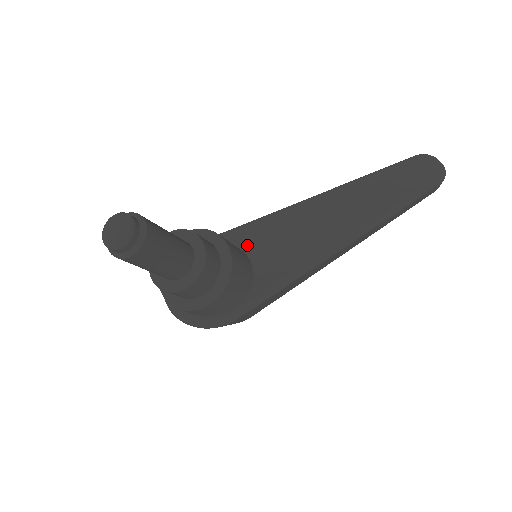
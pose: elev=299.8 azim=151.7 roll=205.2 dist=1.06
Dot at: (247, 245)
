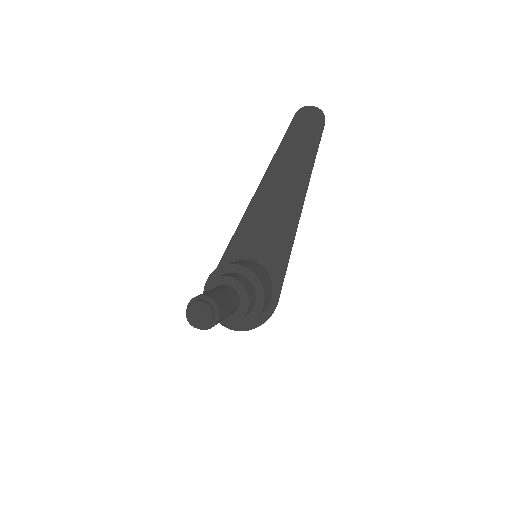
Dot at: (245, 254)
